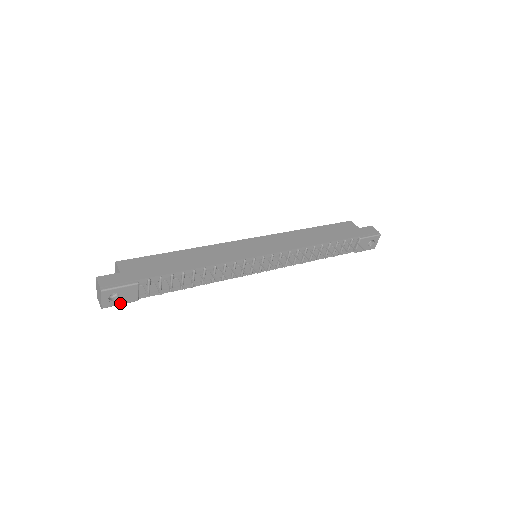
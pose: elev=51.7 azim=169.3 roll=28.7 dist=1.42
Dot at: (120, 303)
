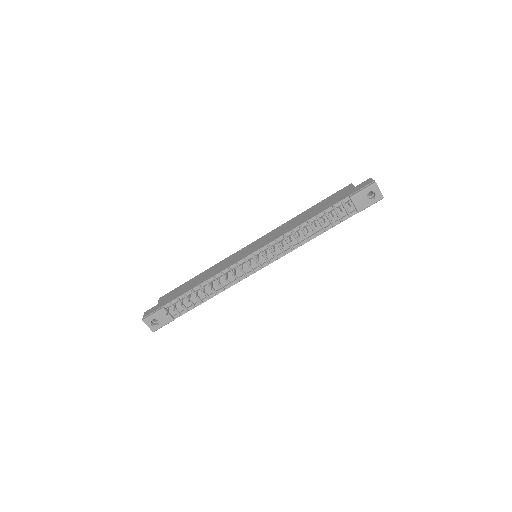
Dot at: (162, 325)
